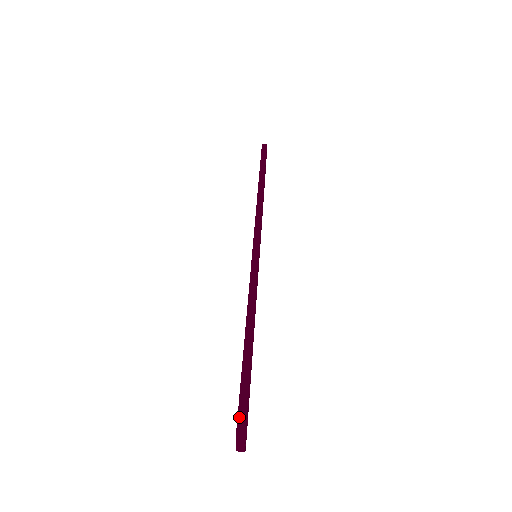
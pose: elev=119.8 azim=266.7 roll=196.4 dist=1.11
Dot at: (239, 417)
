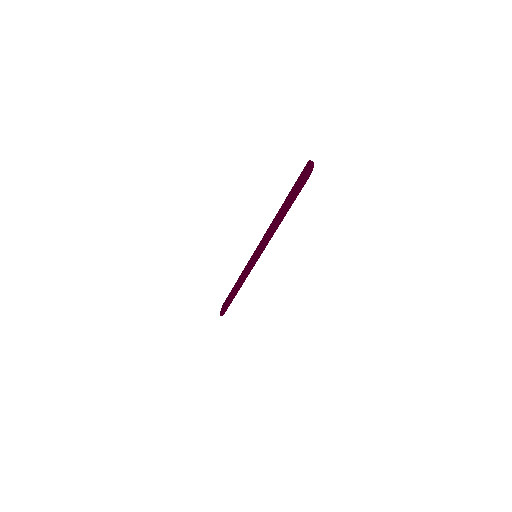
Dot at: (221, 314)
